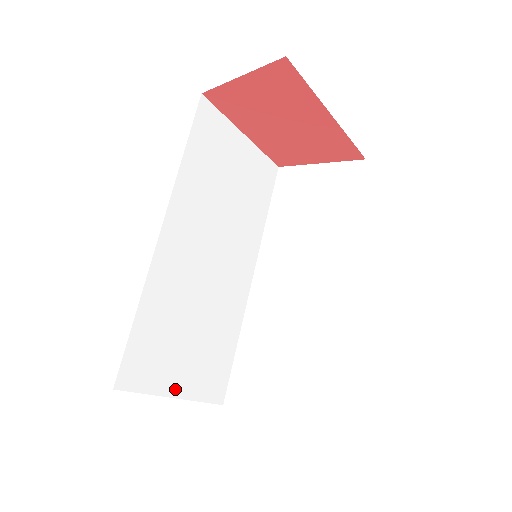
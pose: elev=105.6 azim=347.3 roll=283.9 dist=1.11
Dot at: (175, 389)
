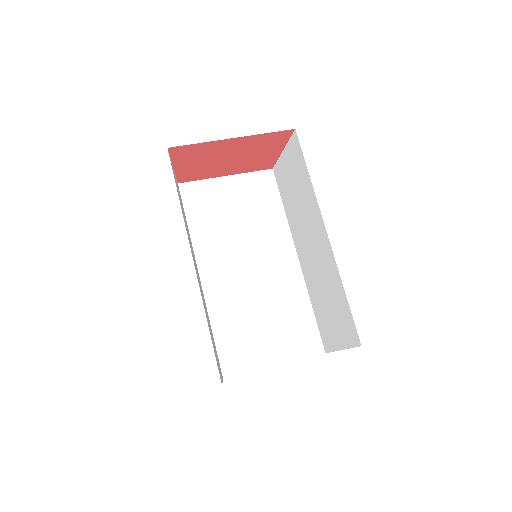
Dot at: (272, 361)
